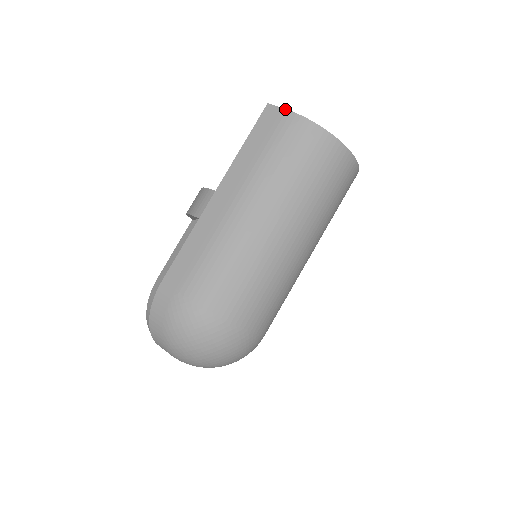
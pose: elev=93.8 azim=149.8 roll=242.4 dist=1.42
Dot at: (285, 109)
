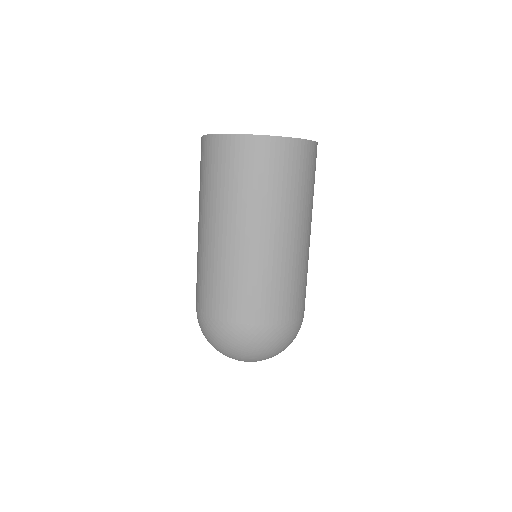
Dot at: (202, 136)
